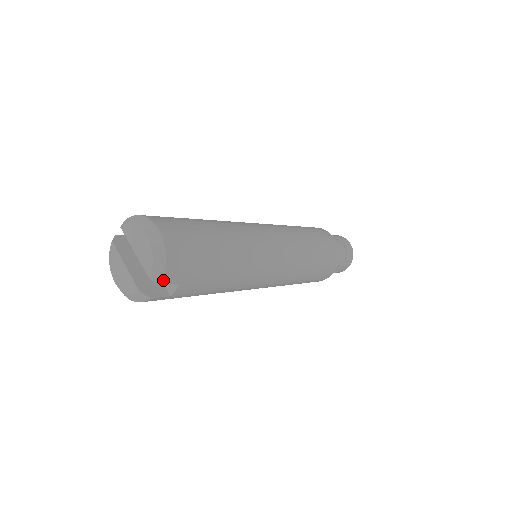
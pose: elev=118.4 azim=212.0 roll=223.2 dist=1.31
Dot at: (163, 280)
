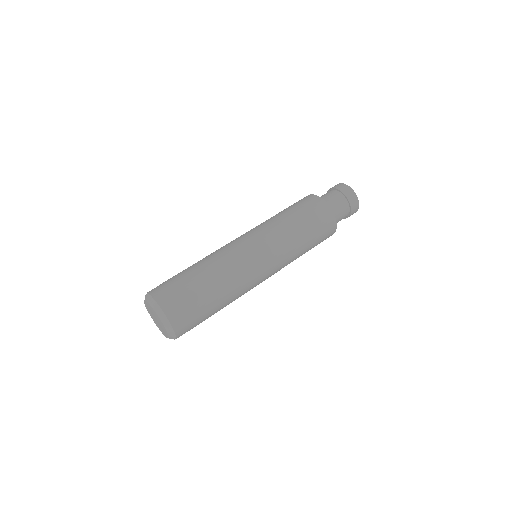
Dot at: (177, 337)
